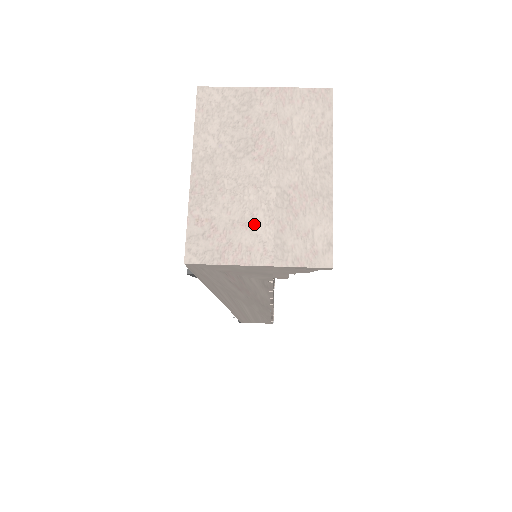
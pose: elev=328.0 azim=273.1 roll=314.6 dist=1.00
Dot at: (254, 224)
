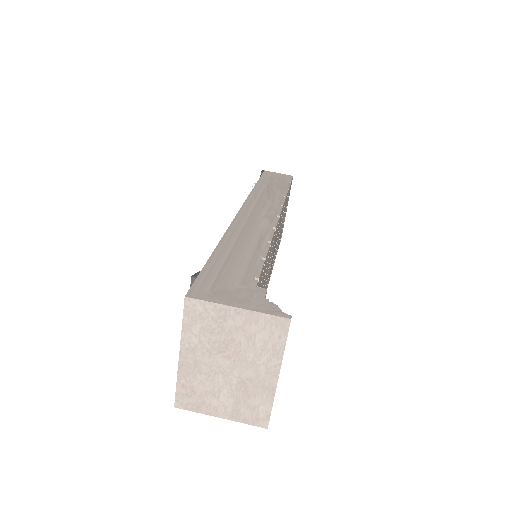
Dot at: (220, 396)
